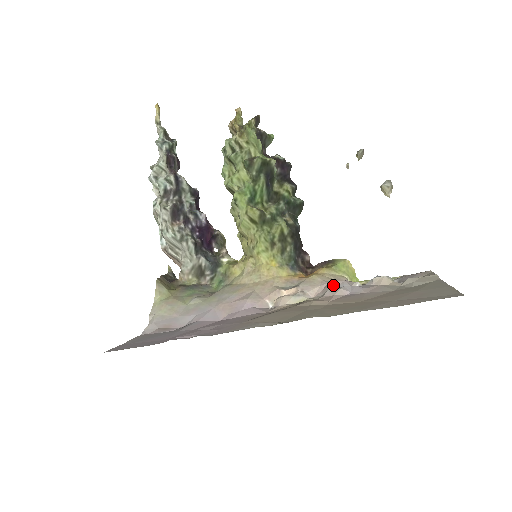
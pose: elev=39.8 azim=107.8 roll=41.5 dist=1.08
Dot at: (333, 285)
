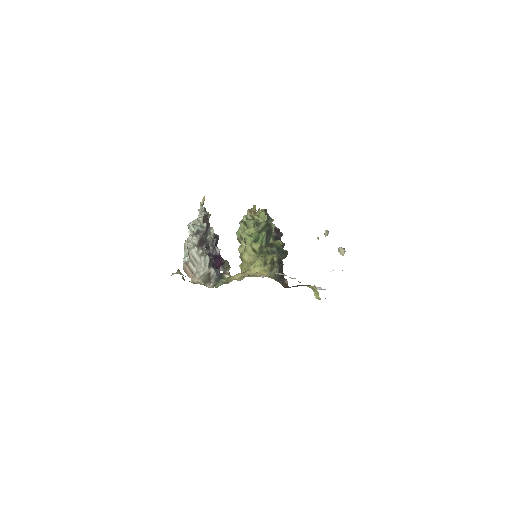
Dot at: occluded
